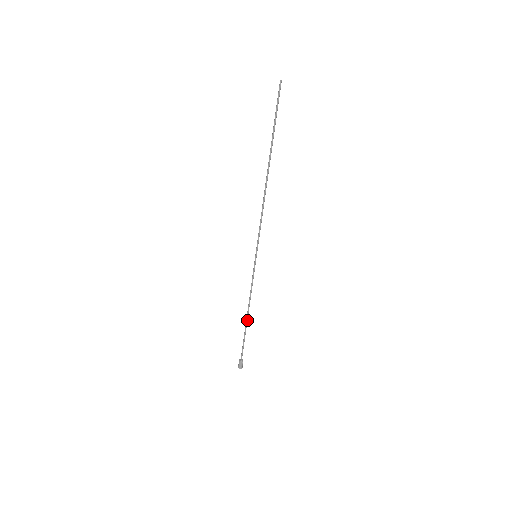
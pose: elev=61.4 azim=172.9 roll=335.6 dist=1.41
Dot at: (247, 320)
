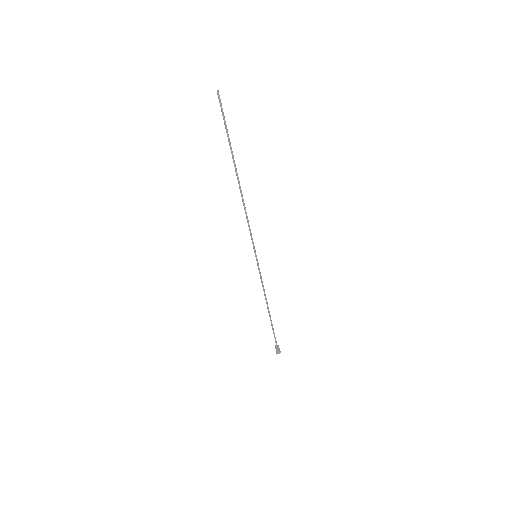
Dot at: (269, 312)
